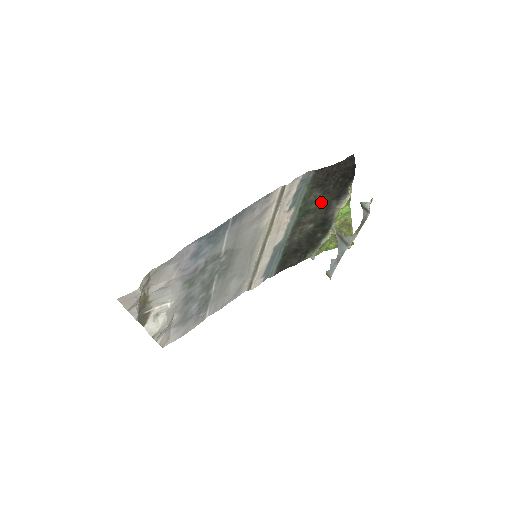
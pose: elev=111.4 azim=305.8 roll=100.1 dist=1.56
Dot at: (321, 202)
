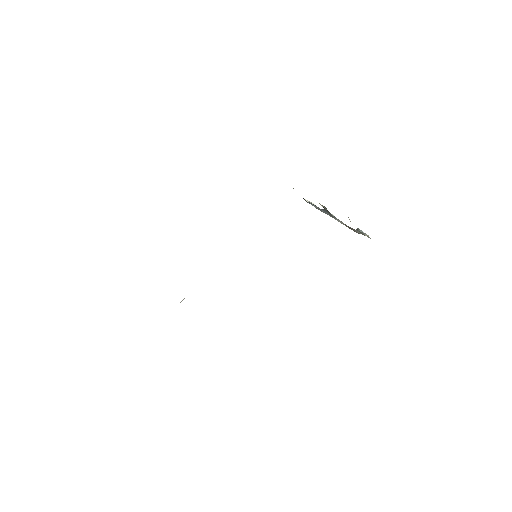
Dot at: occluded
